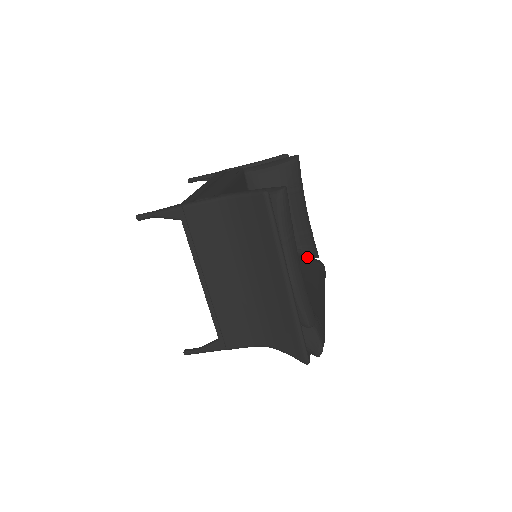
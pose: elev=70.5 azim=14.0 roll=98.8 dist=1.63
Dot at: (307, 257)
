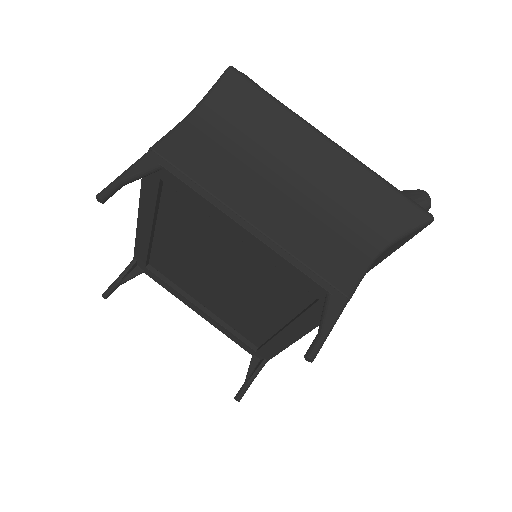
Dot at: occluded
